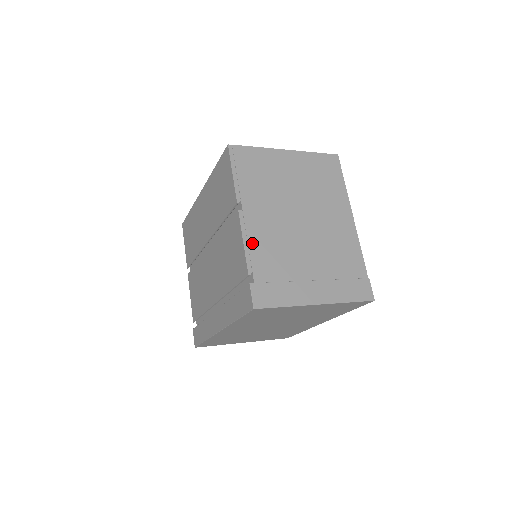
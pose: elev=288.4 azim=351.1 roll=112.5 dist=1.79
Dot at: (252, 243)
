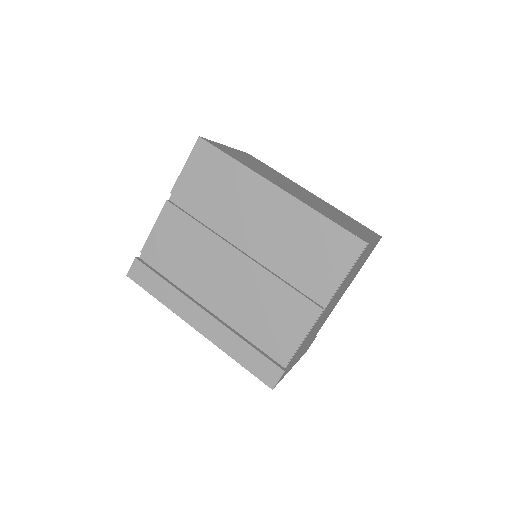
Dot at: occluded
